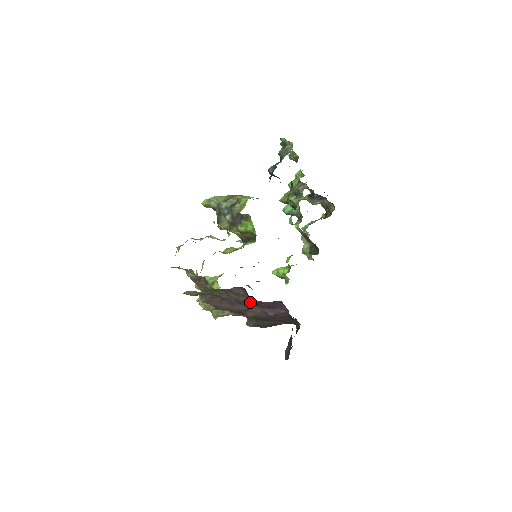
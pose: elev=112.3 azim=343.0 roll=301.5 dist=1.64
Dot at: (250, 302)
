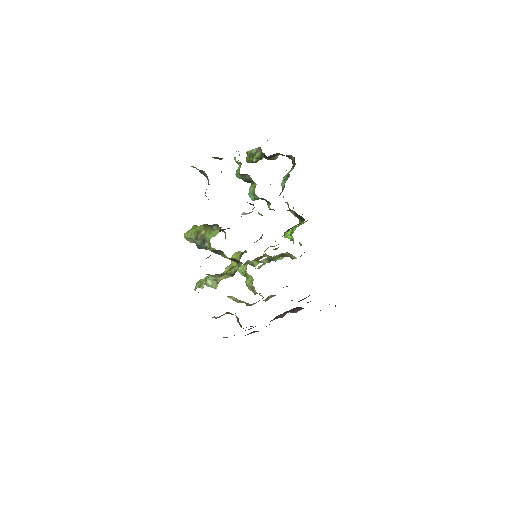
Dot at: occluded
